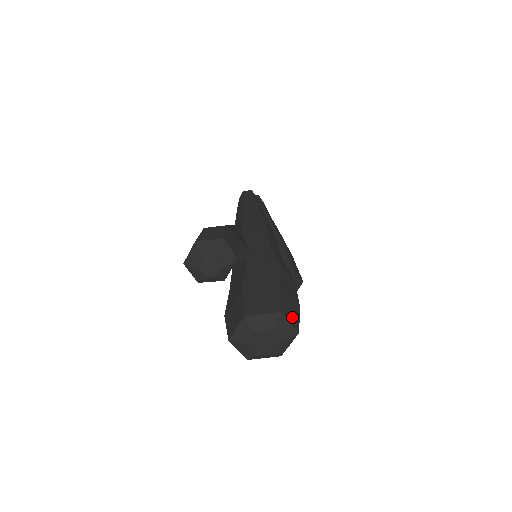
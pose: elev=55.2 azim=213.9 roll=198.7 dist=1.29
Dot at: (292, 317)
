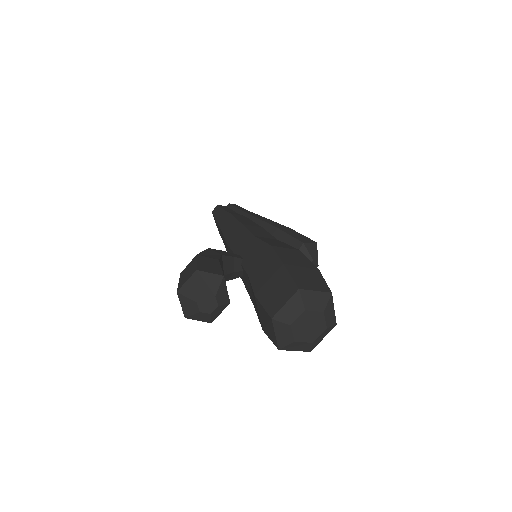
Dot at: (315, 284)
